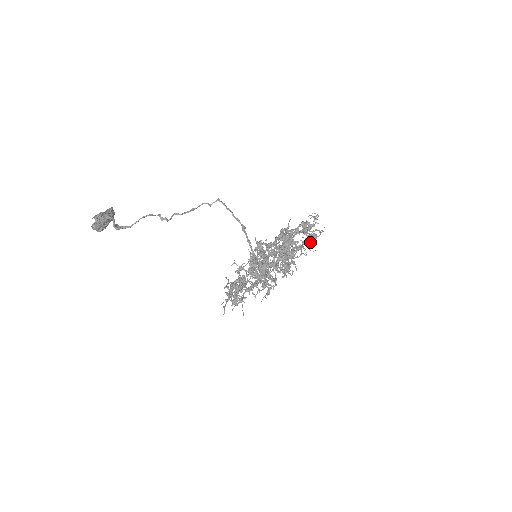
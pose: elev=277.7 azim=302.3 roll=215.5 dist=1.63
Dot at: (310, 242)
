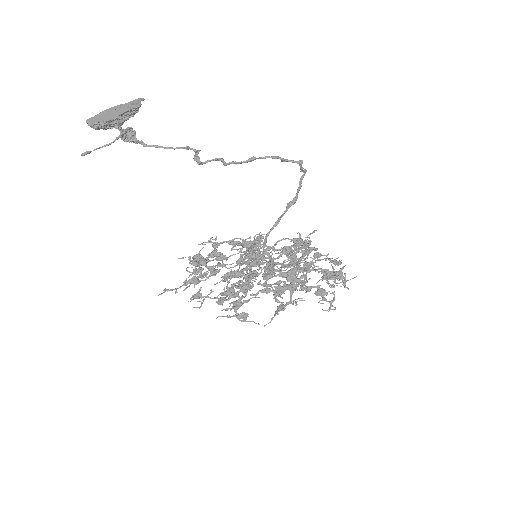
Dot at: occluded
